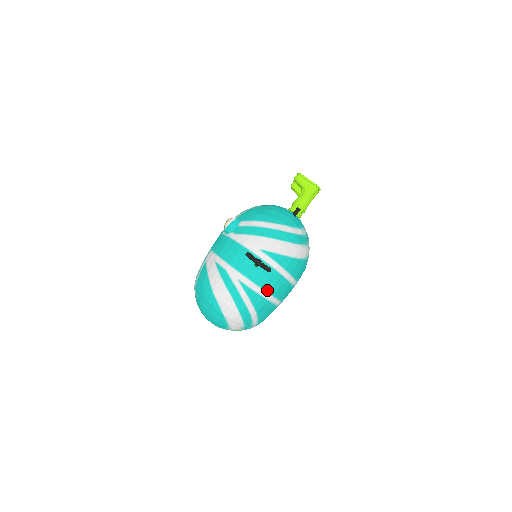
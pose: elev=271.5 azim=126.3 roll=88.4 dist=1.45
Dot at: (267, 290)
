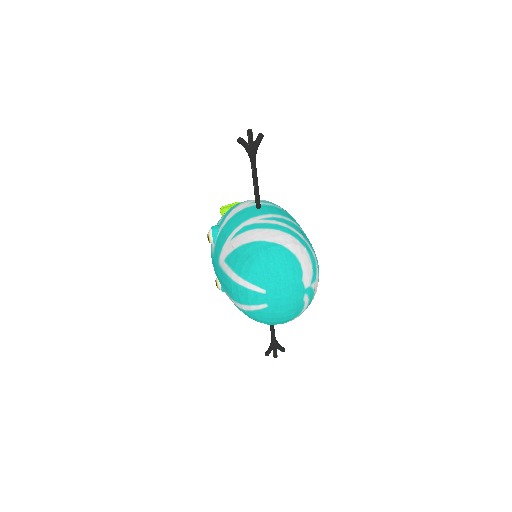
Dot at: (286, 217)
